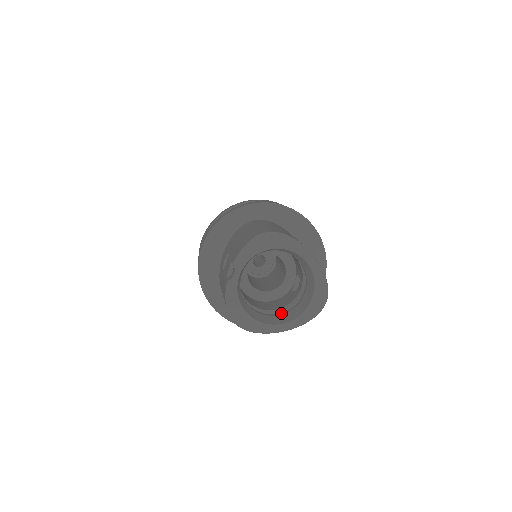
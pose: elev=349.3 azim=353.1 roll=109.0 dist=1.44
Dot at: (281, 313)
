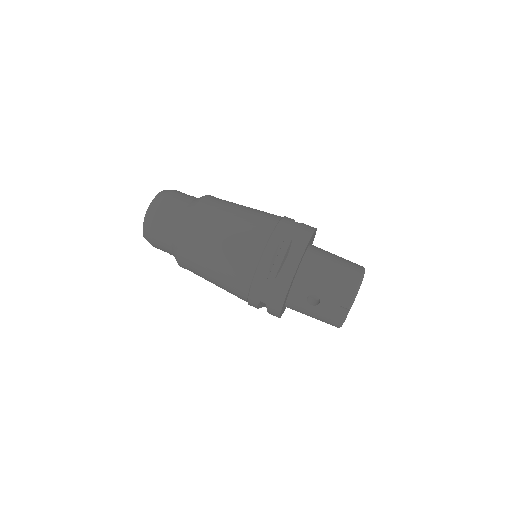
Dot at: occluded
